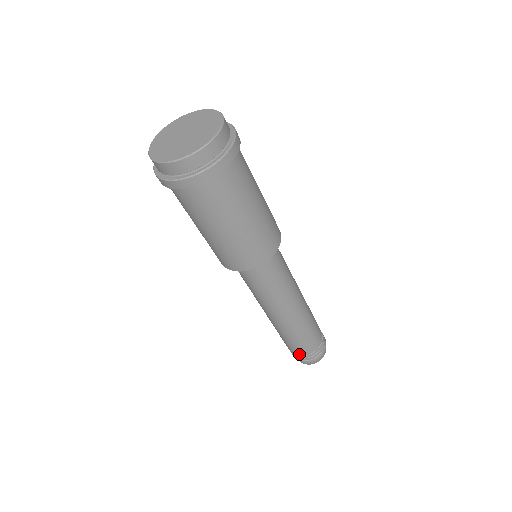
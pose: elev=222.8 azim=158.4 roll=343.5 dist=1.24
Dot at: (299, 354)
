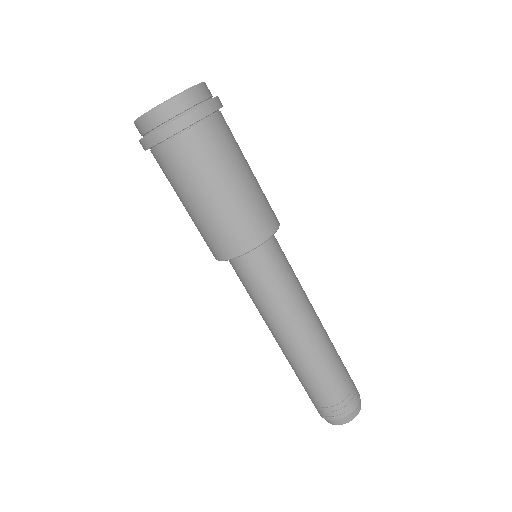
Dot at: (323, 404)
